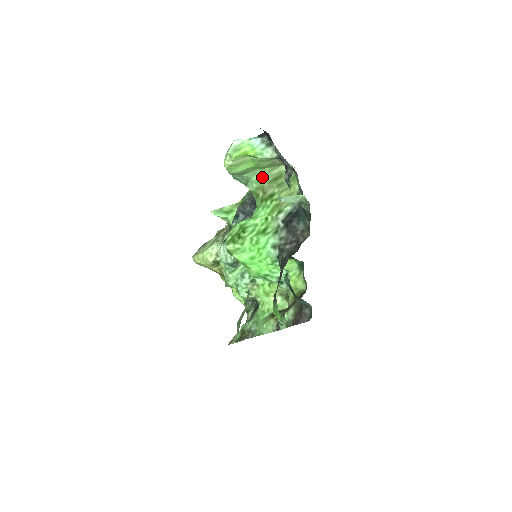
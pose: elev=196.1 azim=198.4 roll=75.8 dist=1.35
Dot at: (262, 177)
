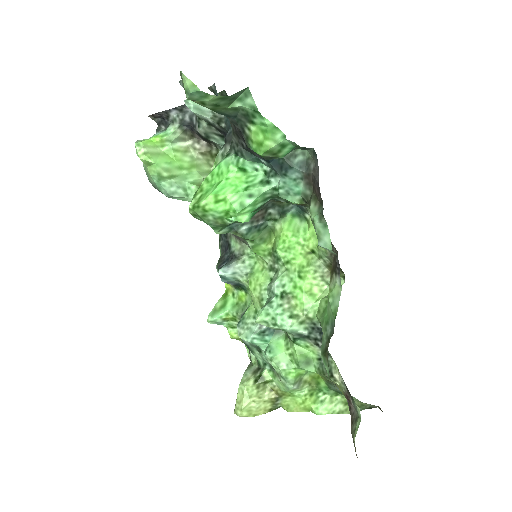
Dot at: (196, 181)
